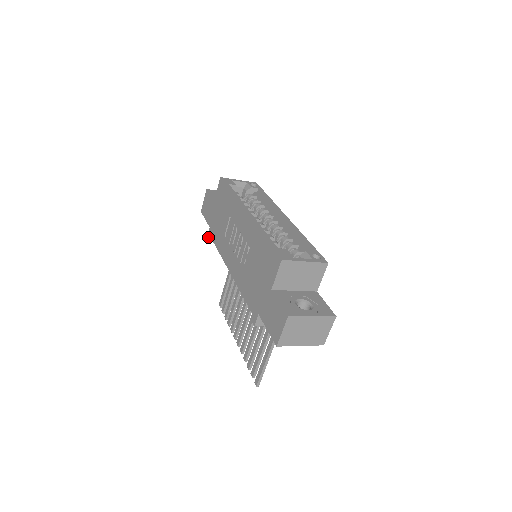
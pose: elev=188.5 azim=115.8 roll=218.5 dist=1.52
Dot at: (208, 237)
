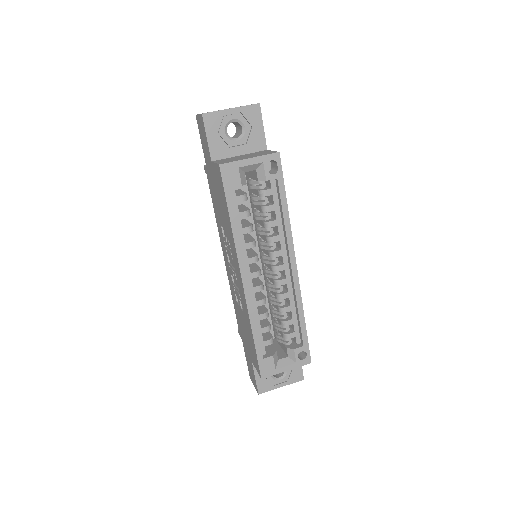
Dot at: occluded
